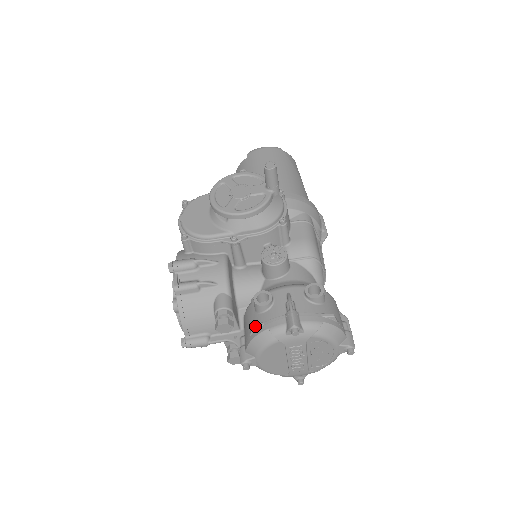
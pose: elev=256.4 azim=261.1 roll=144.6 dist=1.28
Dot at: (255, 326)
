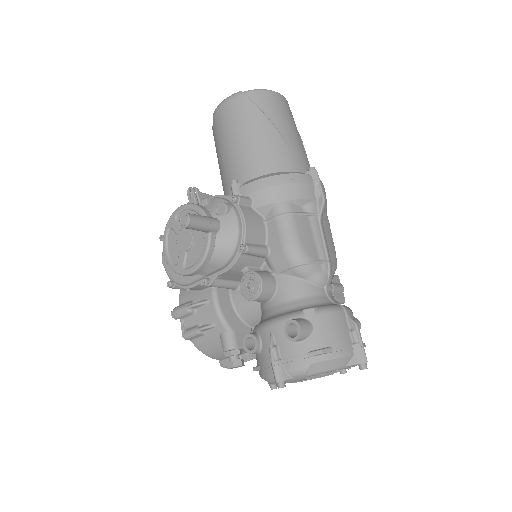
Dot at: (255, 369)
